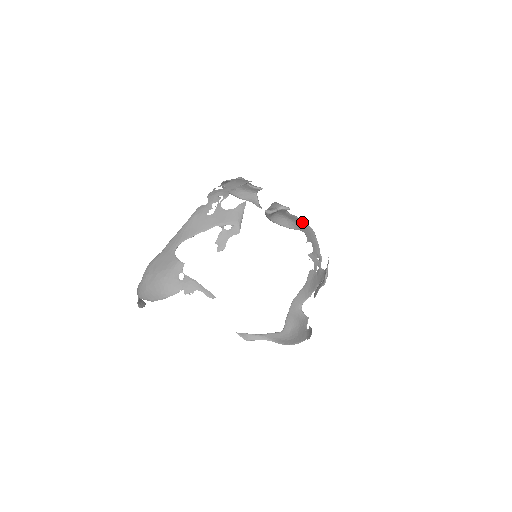
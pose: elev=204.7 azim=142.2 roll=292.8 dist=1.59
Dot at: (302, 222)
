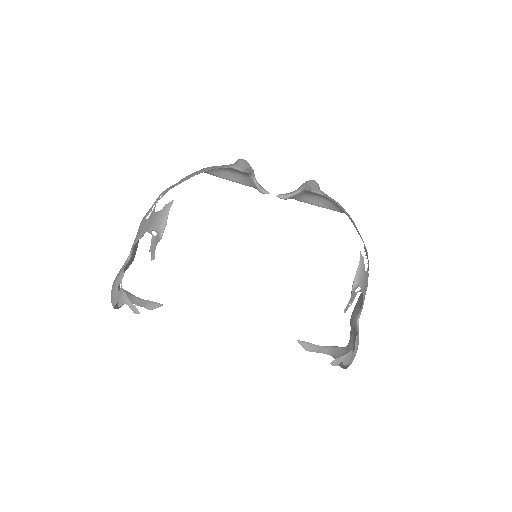
Dot at: (336, 204)
